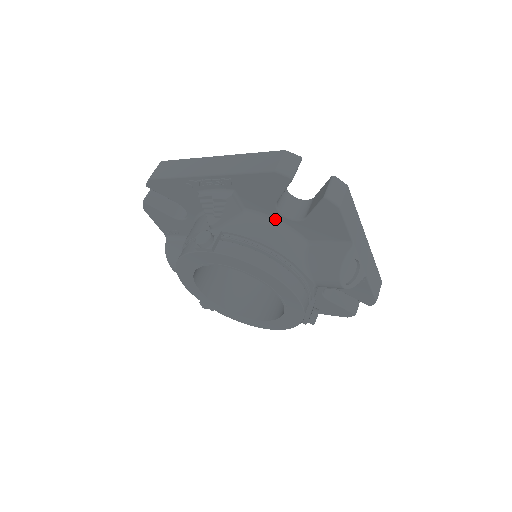
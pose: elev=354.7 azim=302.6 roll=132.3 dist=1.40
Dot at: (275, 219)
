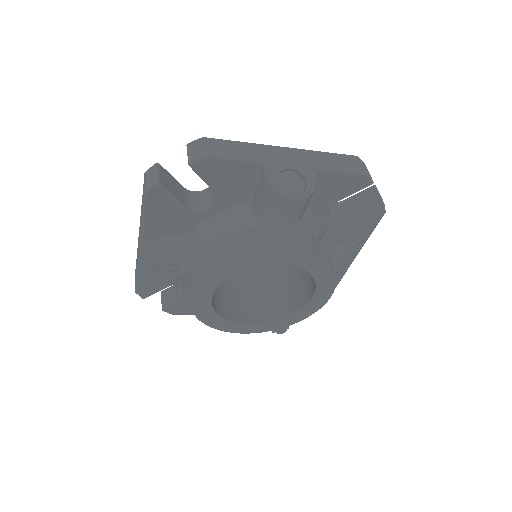
Dot at: (208, 219)
